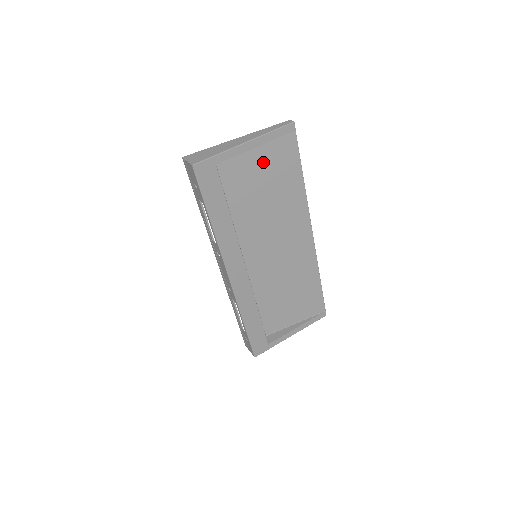
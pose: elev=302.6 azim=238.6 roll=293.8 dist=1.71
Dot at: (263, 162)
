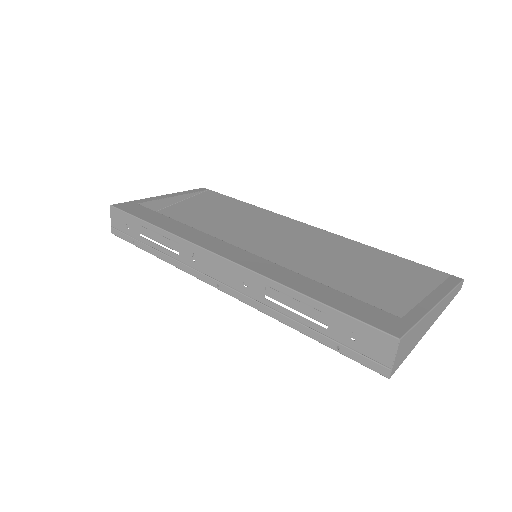
Dot at: (195, 207)
